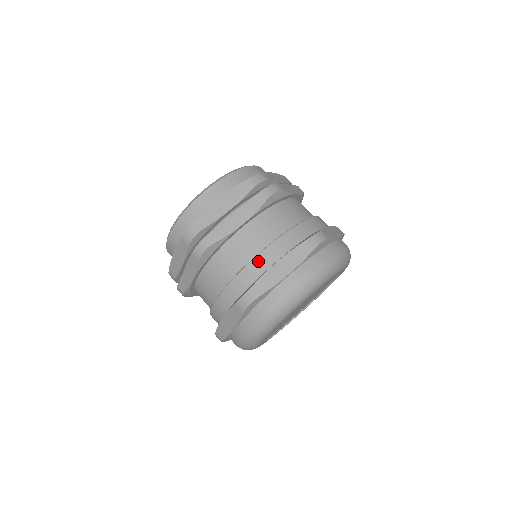
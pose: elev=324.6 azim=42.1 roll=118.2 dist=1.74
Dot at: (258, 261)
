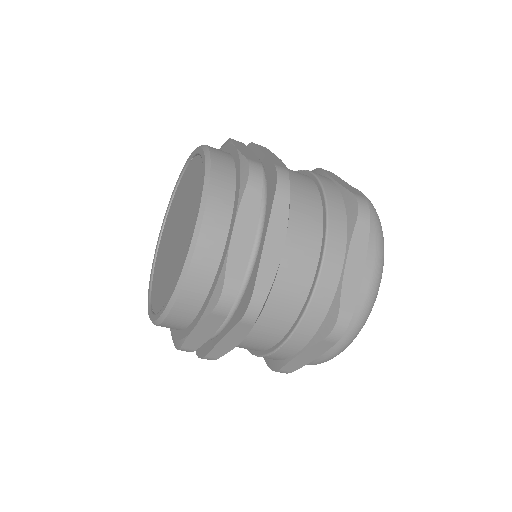
Dot at: (325, 278)
